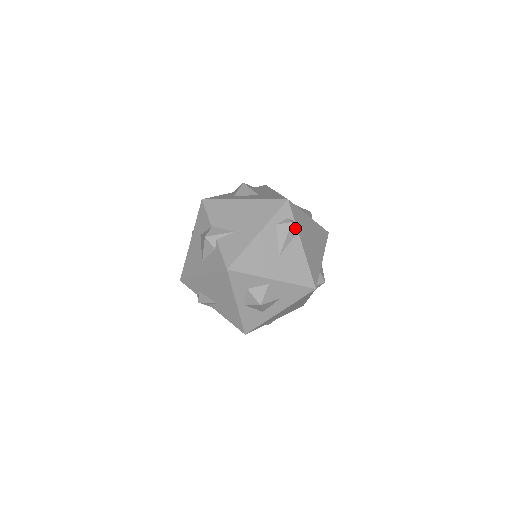
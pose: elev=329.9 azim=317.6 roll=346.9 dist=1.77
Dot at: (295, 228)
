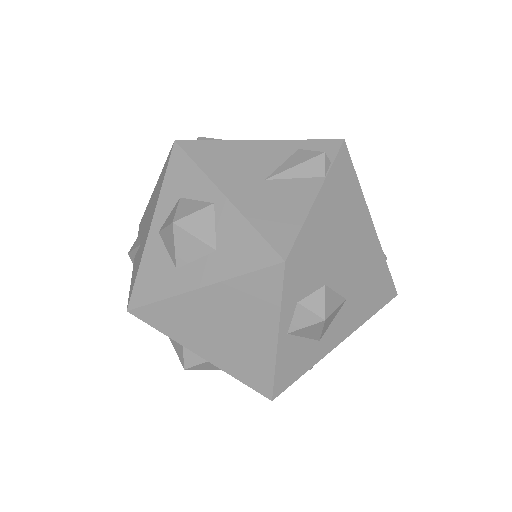
Dot at: (324, 166)
